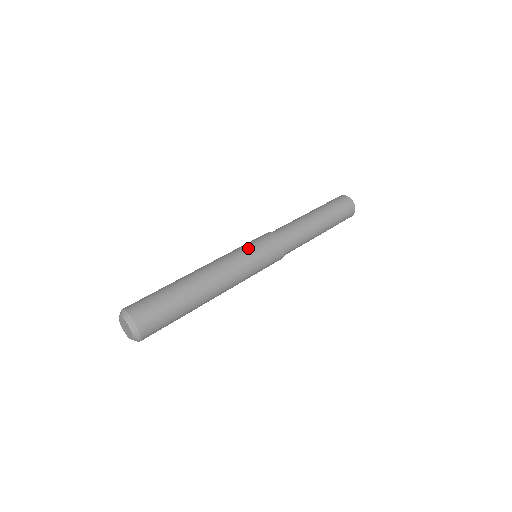
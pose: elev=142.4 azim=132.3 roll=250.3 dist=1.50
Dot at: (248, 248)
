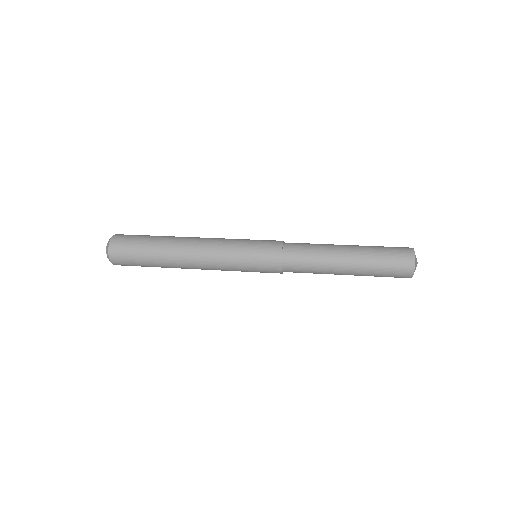
Dot at: (244, 240)
